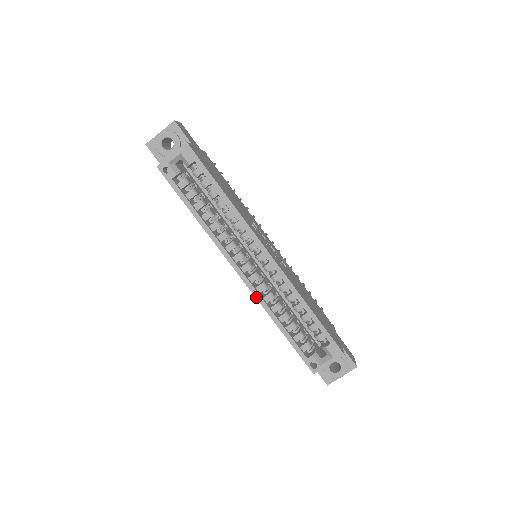
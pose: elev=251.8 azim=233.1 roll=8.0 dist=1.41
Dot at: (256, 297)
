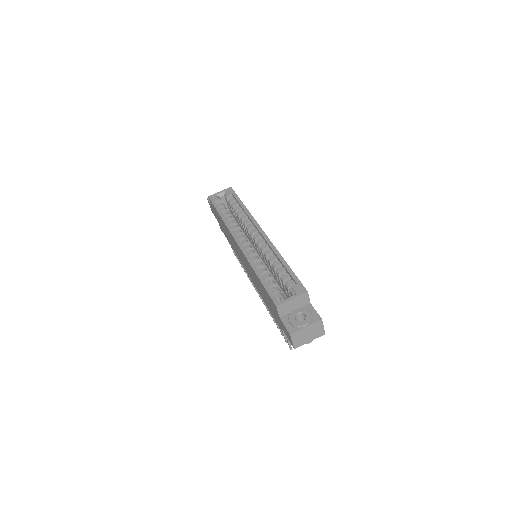
Dot at: (245, 254)
